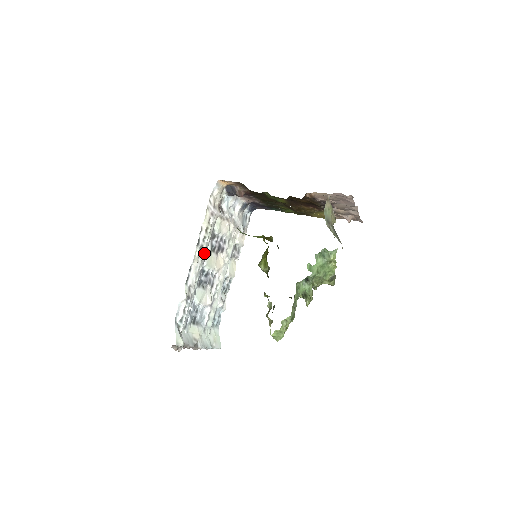
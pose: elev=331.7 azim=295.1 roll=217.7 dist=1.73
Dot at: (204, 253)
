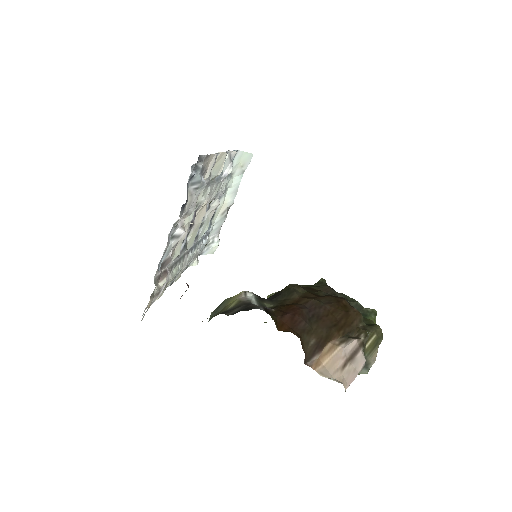
Dot at: (183, 262)
